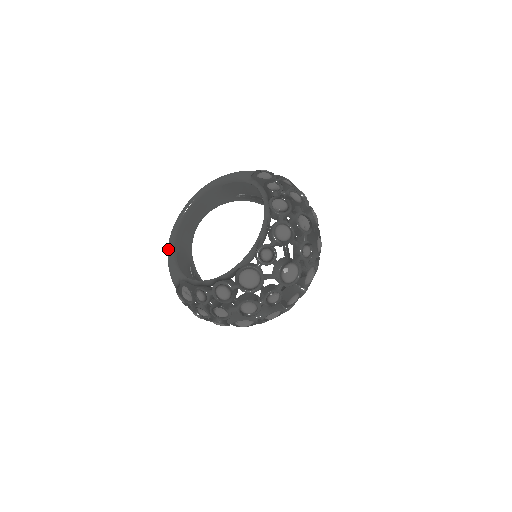
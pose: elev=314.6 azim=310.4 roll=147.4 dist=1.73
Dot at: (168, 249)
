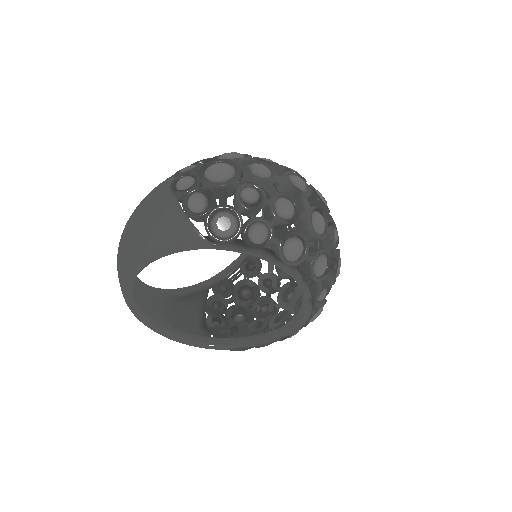
Dot at: occluded
